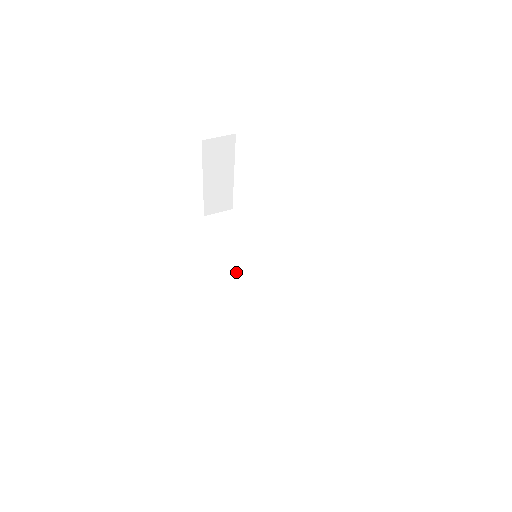
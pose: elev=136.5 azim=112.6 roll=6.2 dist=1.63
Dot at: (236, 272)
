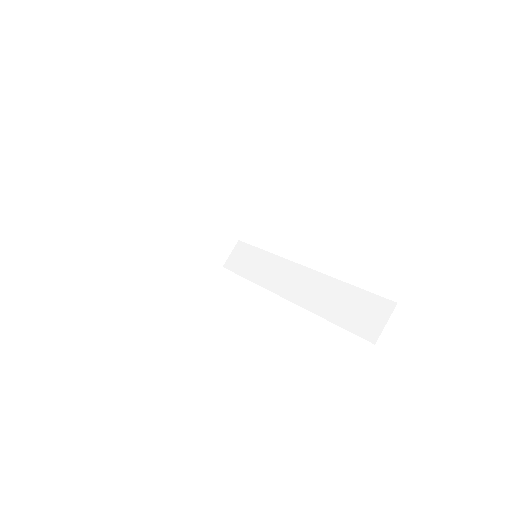
Dot at: (272, 284)
